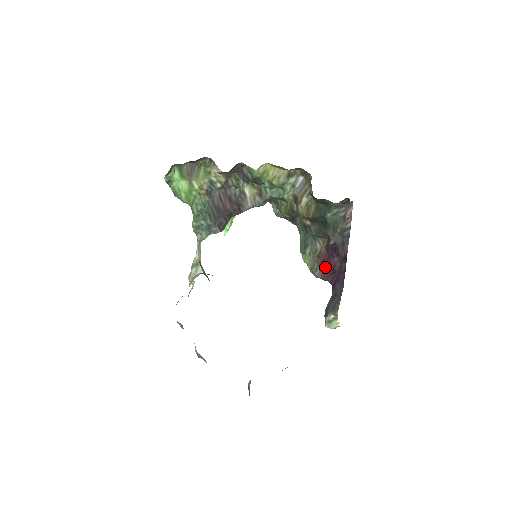
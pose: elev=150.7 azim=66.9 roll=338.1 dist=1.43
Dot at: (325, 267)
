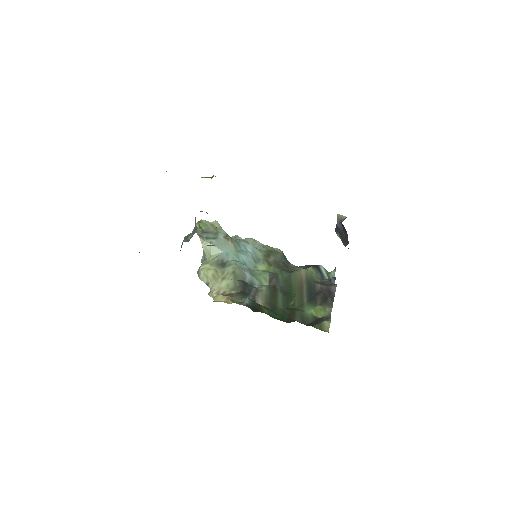
Dot at: occluded
